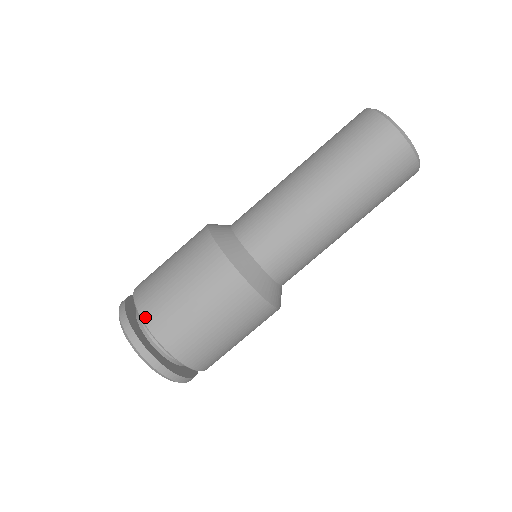
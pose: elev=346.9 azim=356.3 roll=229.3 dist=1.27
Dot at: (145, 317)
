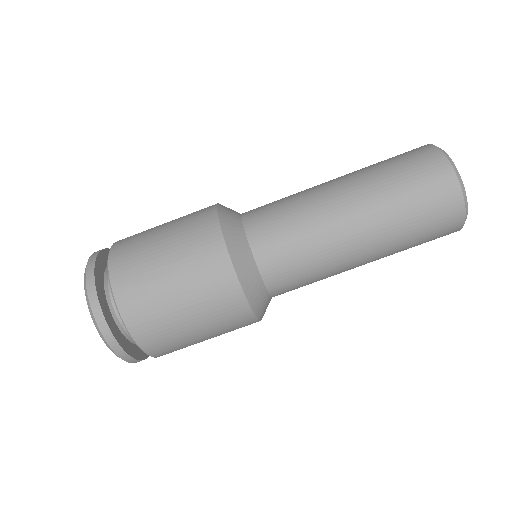
Dot at: (125, 315)
